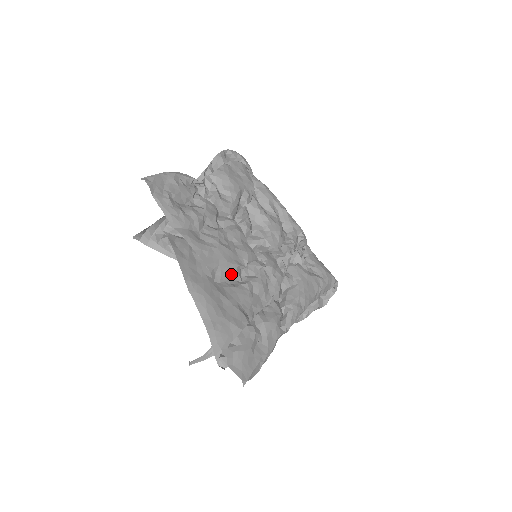
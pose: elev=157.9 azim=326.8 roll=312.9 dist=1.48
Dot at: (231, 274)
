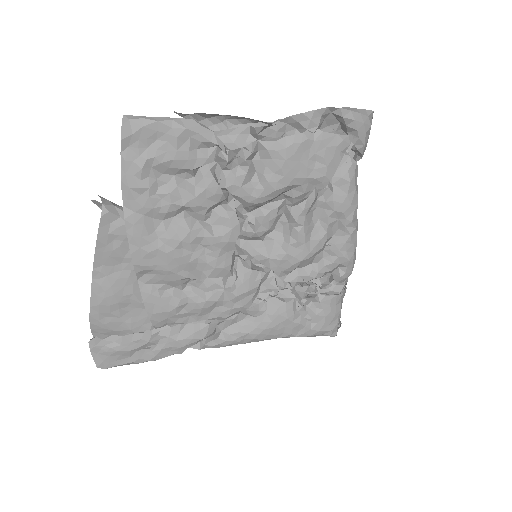
Dot at: (169, 281)
